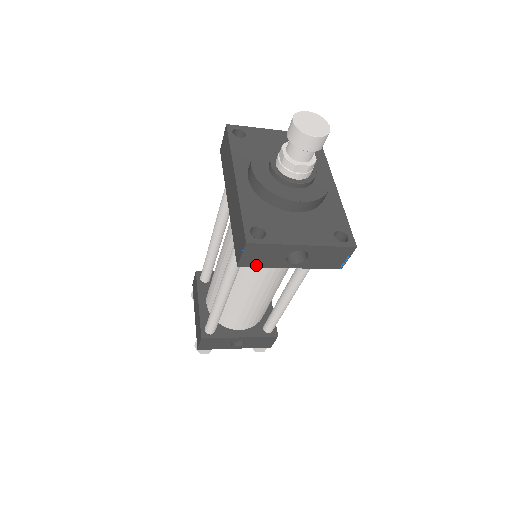
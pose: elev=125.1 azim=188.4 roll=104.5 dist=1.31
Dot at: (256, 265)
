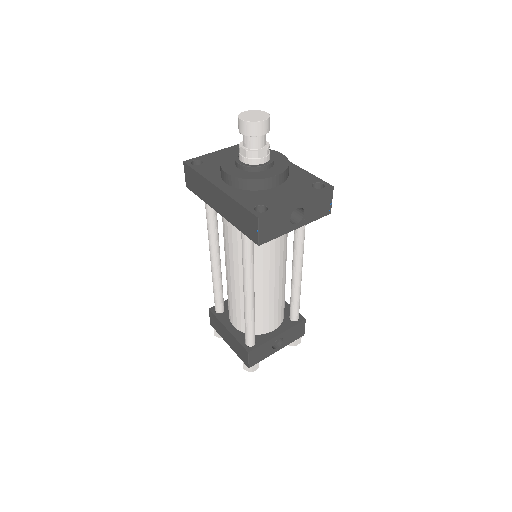
Dot at: (271, 238)
